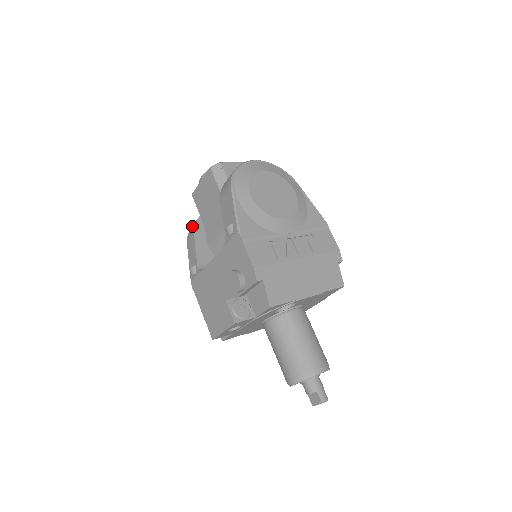
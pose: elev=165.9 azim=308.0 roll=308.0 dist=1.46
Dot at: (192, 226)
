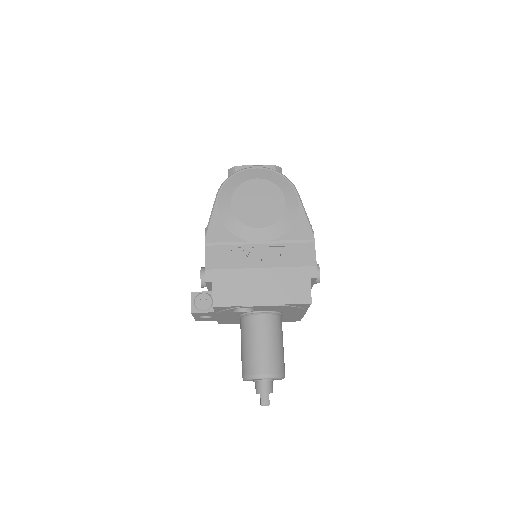
Dot at: occluded
